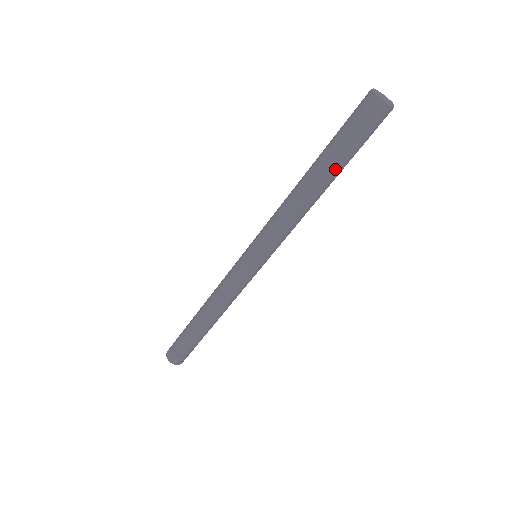
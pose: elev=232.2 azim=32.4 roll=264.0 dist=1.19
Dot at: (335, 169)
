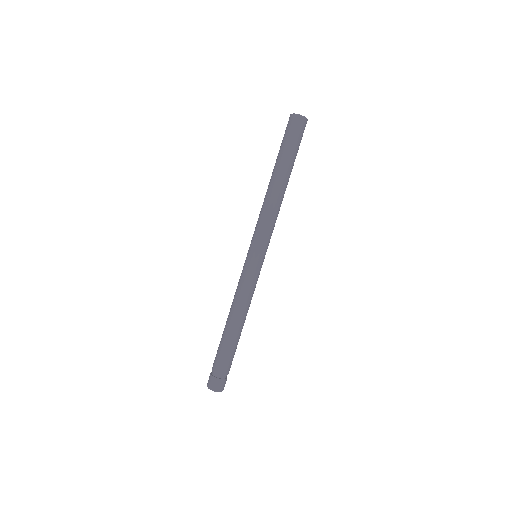
Dot at: (288, 166)
